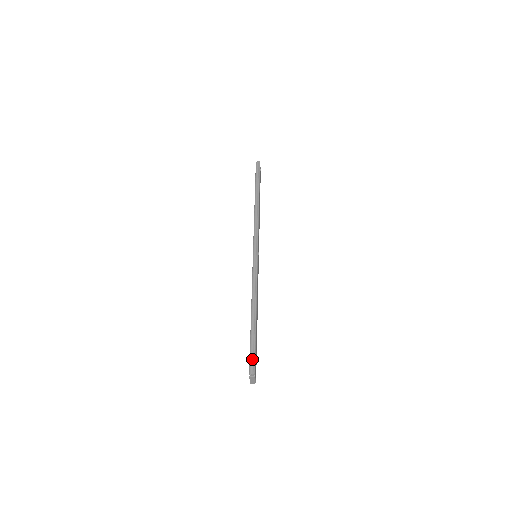
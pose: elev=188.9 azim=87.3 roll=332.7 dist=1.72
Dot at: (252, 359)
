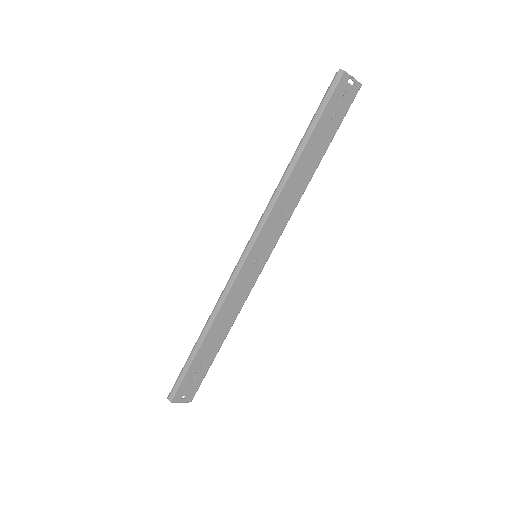
Dot at: (174, 386)
